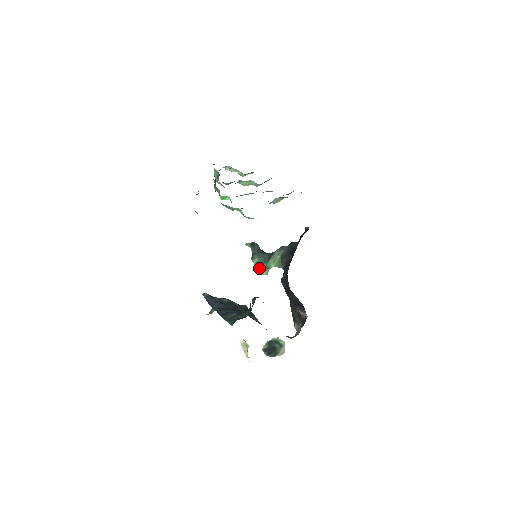
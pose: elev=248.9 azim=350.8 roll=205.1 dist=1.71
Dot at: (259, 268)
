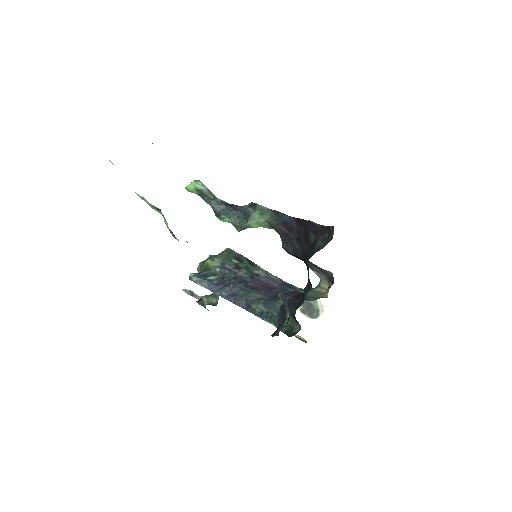
Dot at: (237, 229)
